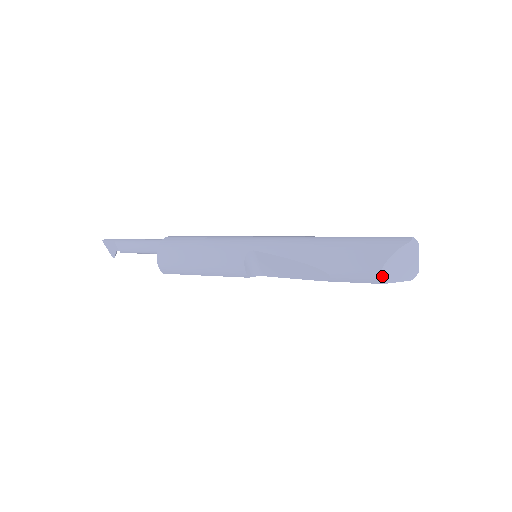
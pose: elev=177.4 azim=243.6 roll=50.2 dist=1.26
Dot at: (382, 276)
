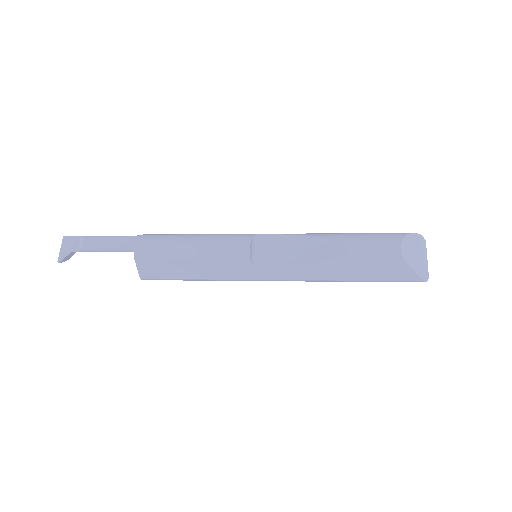
Dot at: (402, 248)
